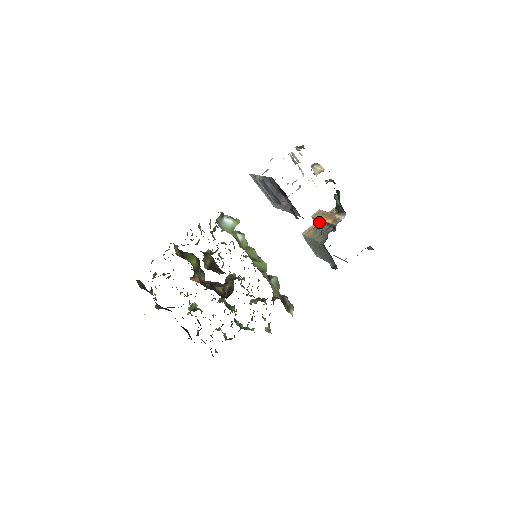
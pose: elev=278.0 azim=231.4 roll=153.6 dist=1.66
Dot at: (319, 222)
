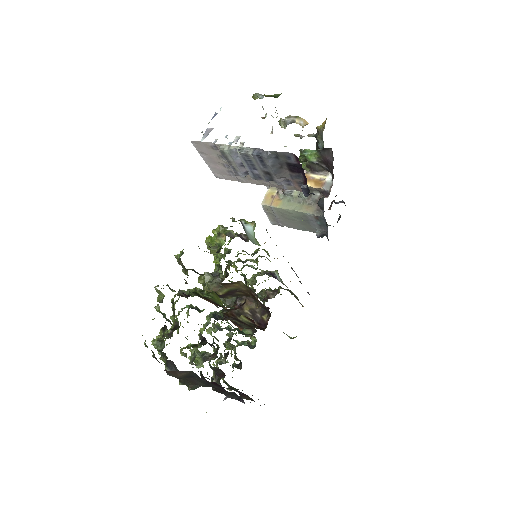
Dot at: occluded
